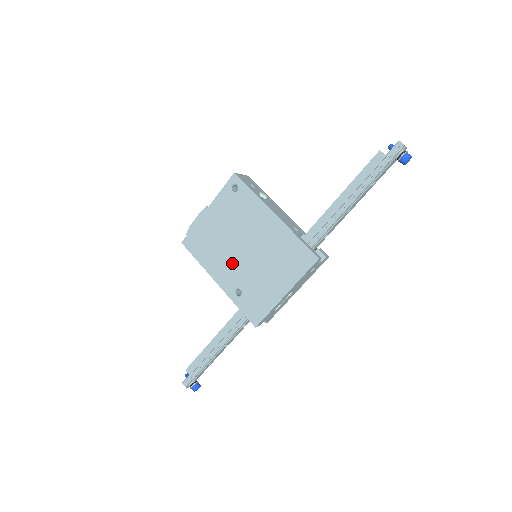
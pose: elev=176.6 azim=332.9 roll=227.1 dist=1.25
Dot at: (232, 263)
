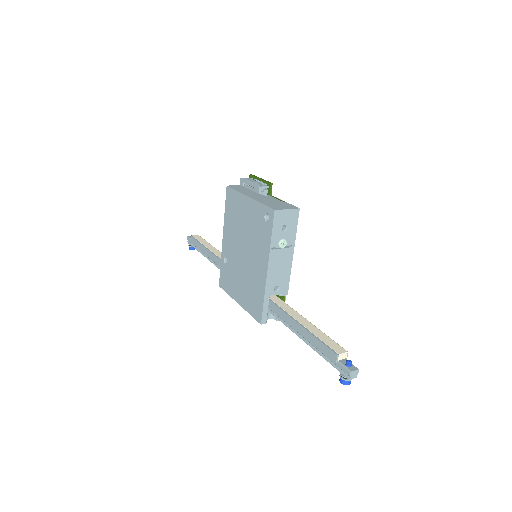
Dot at: (234, 245)
